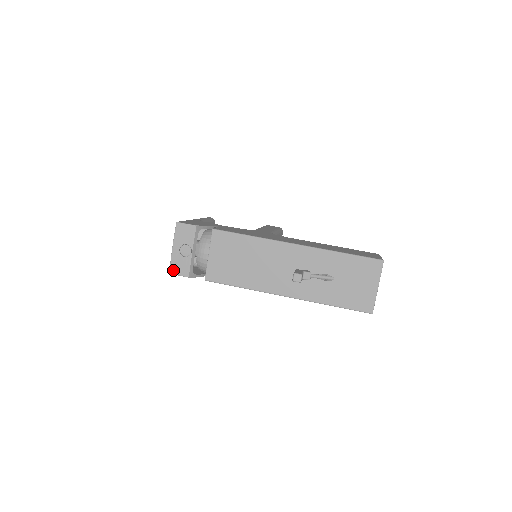
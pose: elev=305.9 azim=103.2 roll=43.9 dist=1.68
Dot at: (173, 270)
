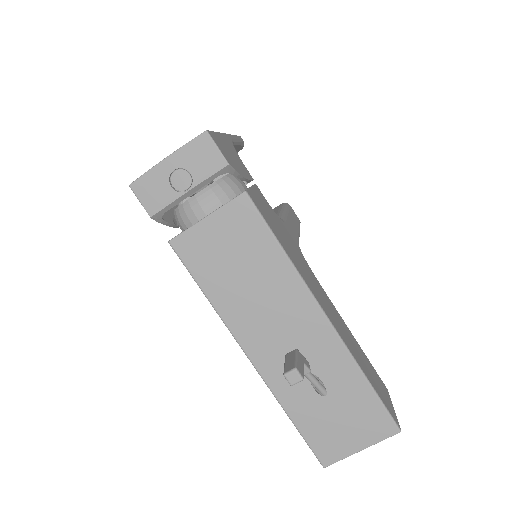
Dot at: (138, 186)
